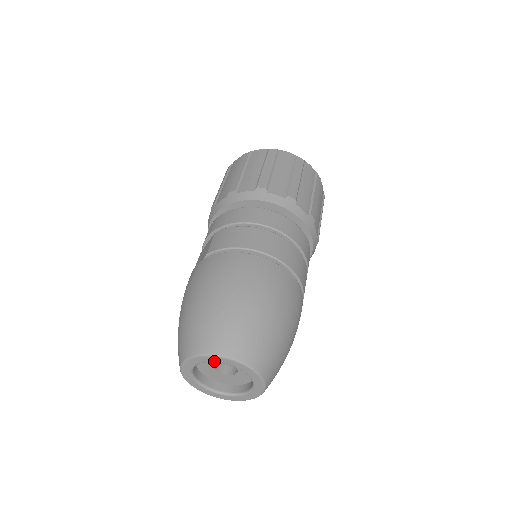
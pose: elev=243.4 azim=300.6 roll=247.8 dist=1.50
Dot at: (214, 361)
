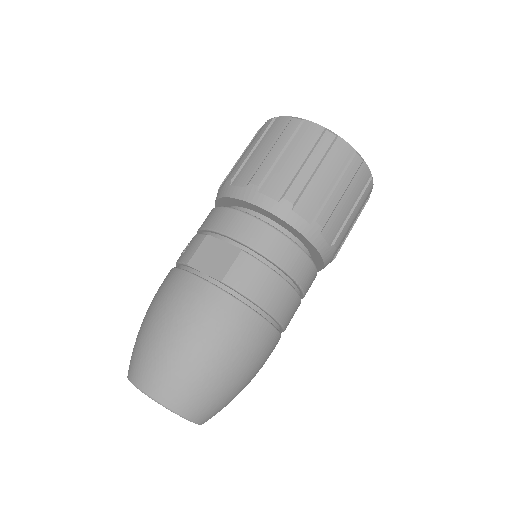
Dot at: occluded
